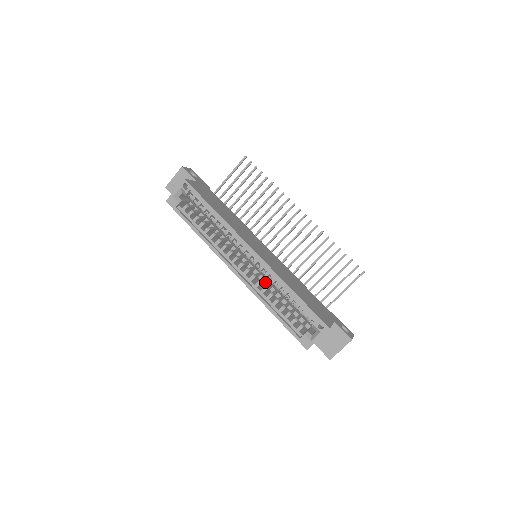
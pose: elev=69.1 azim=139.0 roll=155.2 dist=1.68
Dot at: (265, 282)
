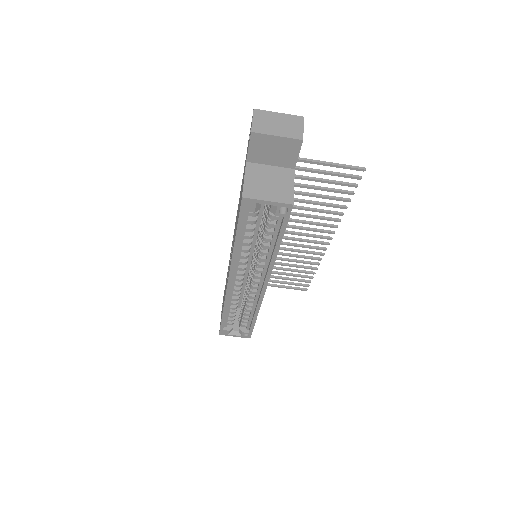
Dot at: occluded
